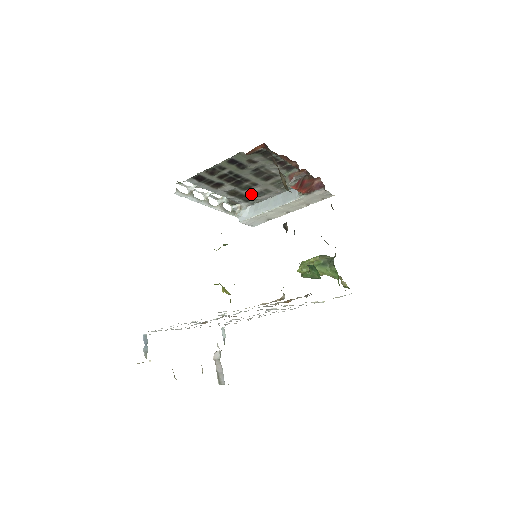
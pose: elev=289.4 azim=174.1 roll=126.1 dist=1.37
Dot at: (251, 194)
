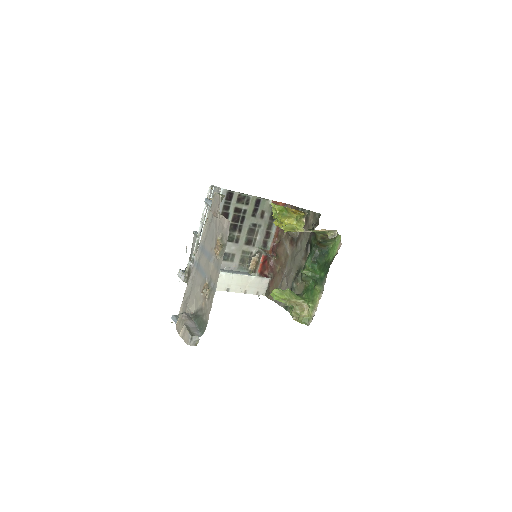
Dot at: occluded
